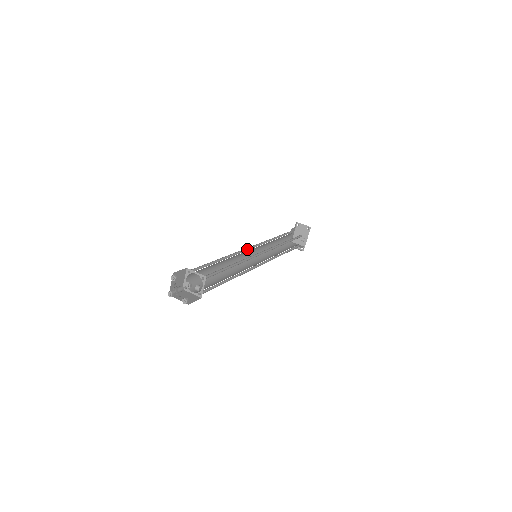
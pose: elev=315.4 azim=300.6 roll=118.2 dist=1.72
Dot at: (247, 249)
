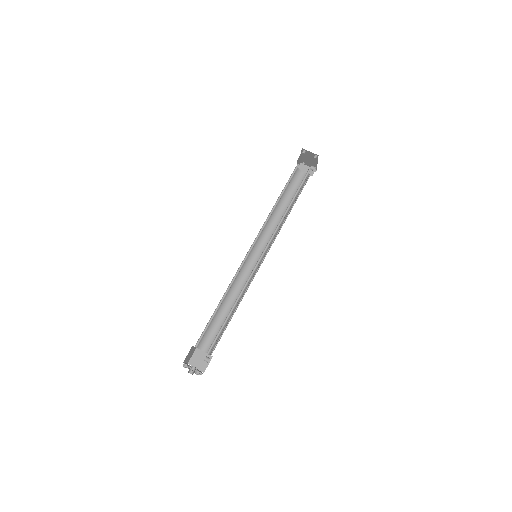
Dot at: (245, 257)
